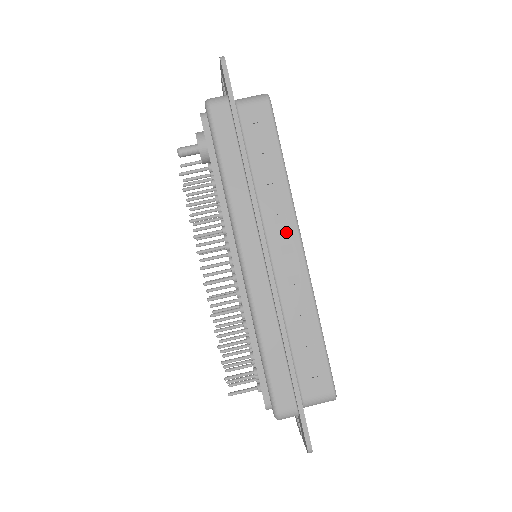
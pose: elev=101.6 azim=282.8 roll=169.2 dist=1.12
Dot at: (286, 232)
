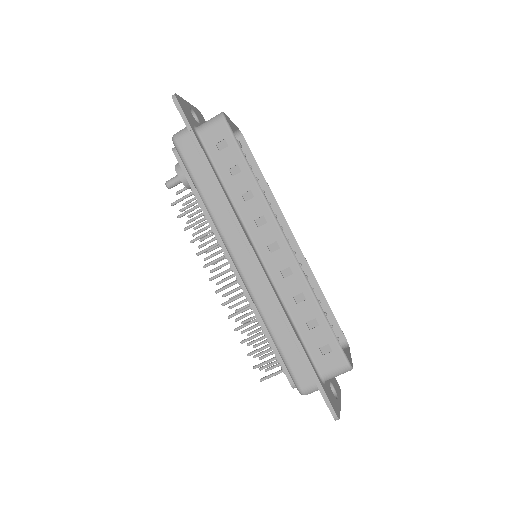
Dot at: (269, 232)
